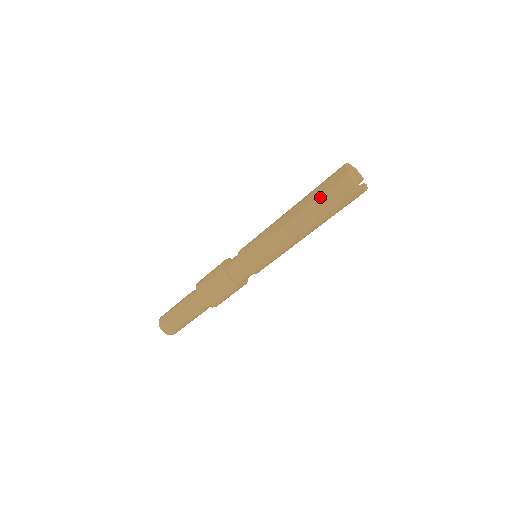
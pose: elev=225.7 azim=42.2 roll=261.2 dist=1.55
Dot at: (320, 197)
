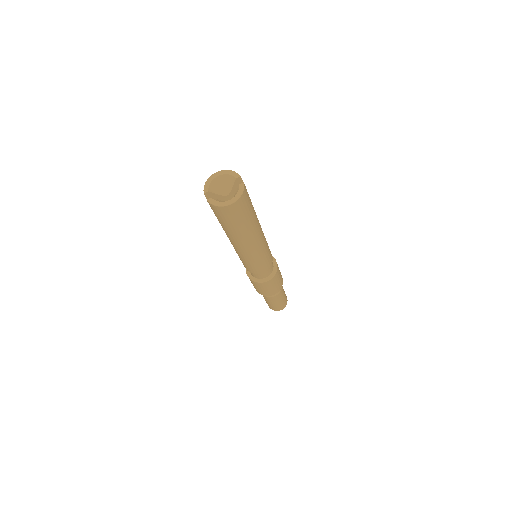
Dot at: (219, 221)
